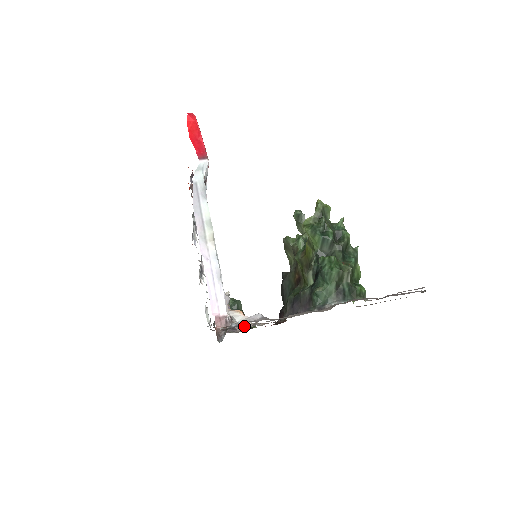
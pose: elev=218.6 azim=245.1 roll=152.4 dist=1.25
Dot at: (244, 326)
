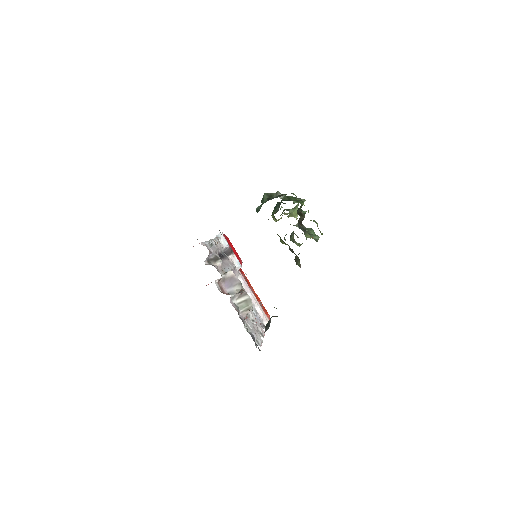
Dot at: occluded
